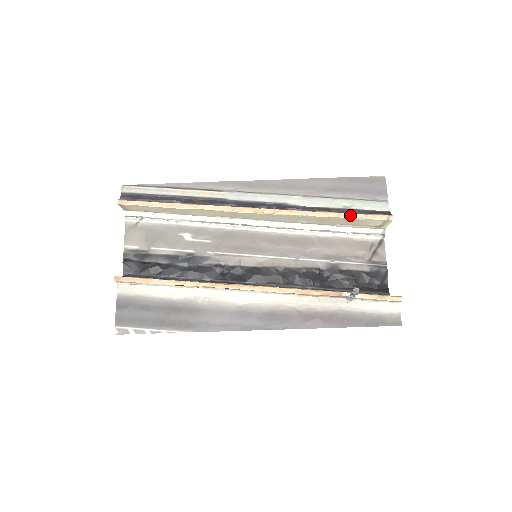
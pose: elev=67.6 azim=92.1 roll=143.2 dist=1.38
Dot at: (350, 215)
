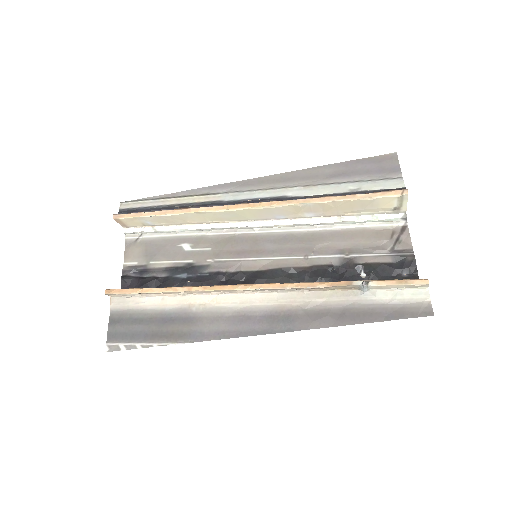
Dot at: (356, 196)
